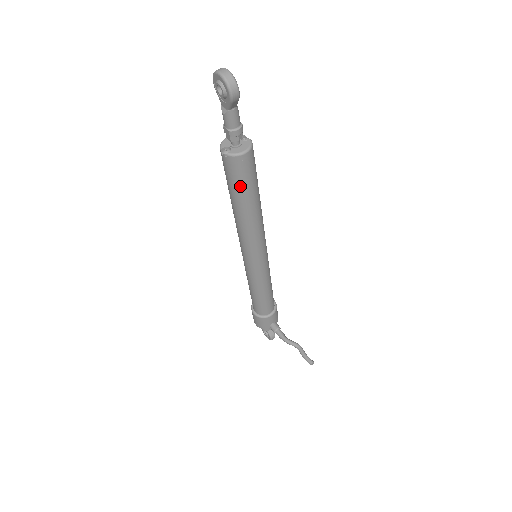
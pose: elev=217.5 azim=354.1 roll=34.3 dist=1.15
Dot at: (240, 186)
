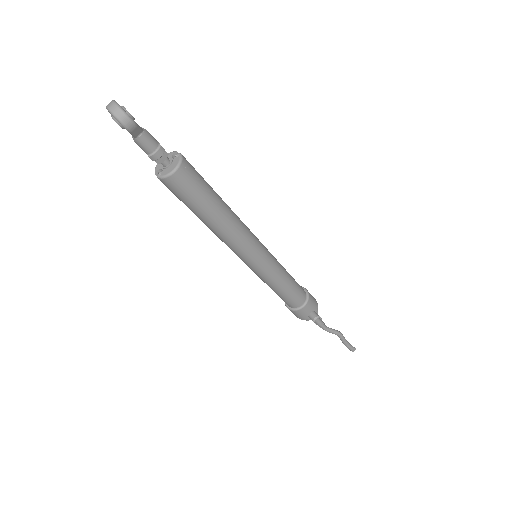
Dot at: (190, 202)
